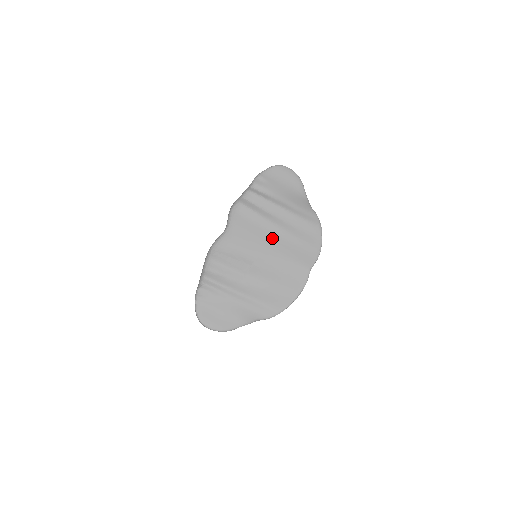
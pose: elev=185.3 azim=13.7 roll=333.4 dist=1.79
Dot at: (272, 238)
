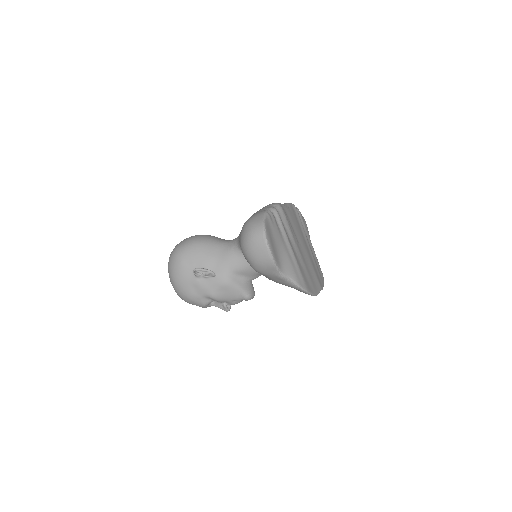
Dot at: (307, 246)
